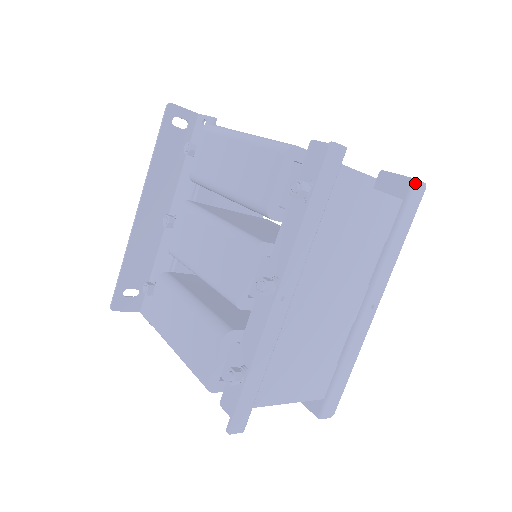
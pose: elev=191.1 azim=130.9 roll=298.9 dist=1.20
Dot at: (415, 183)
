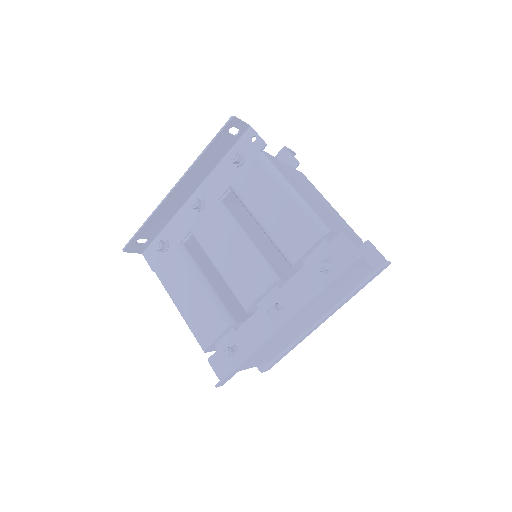
Dot at: (386, 264)
